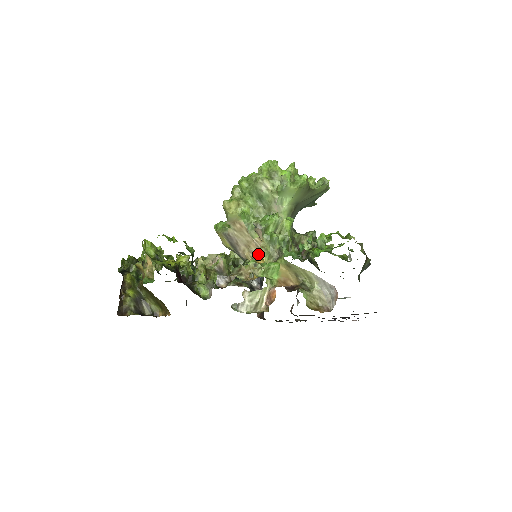
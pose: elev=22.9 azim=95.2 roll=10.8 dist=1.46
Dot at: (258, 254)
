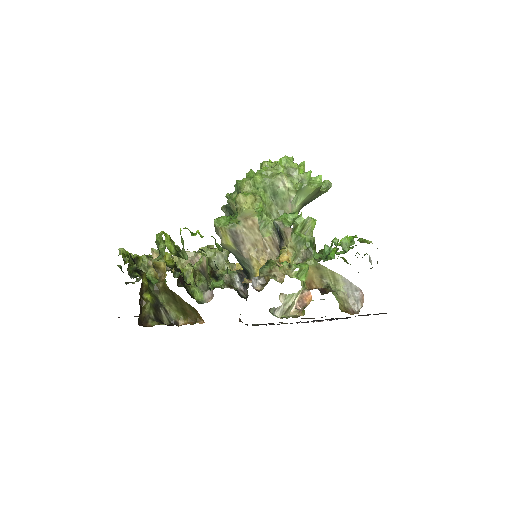
Dot at: (285, 254)
